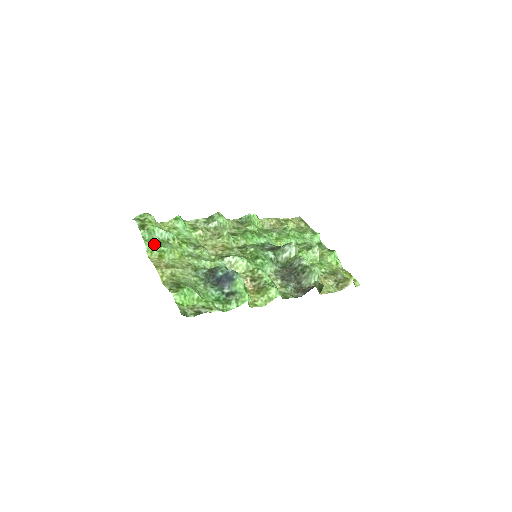
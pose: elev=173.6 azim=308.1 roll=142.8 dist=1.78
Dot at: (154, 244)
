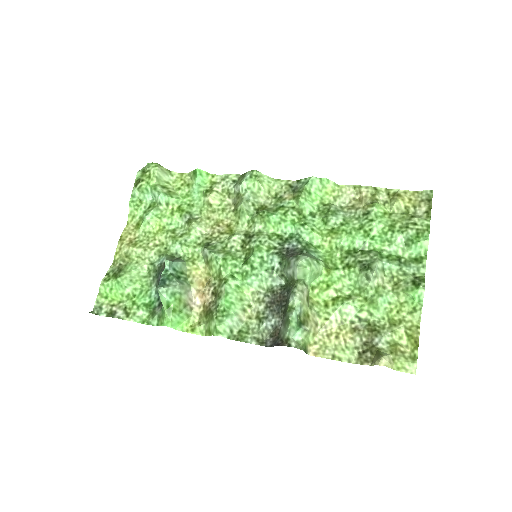
Dot at: (141, 207)
